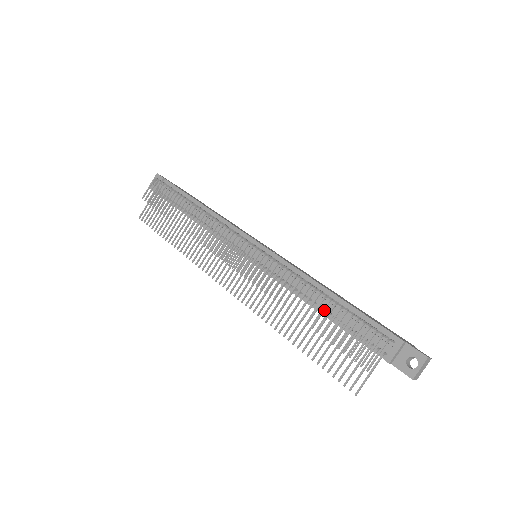
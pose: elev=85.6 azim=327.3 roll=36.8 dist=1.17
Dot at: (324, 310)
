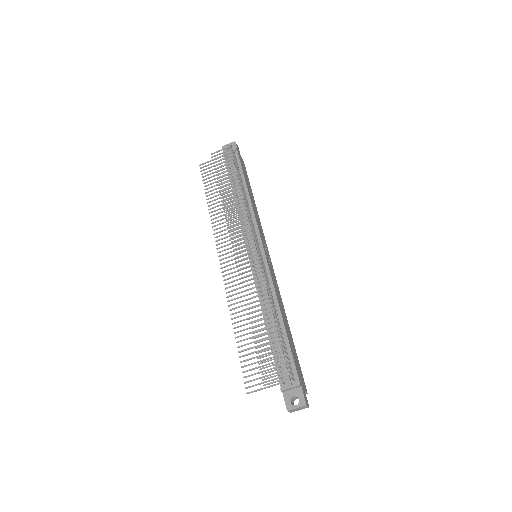
Dot at: (268, 328)
